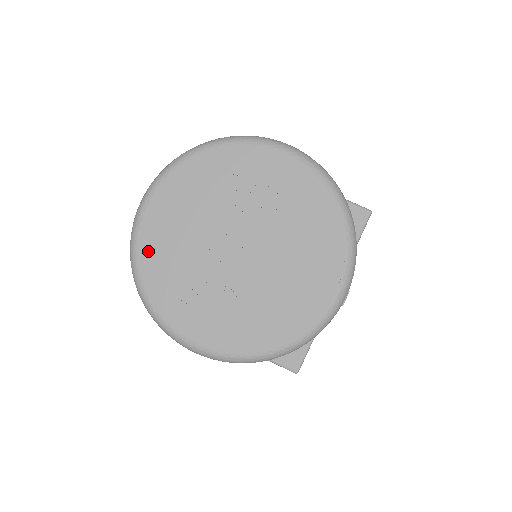
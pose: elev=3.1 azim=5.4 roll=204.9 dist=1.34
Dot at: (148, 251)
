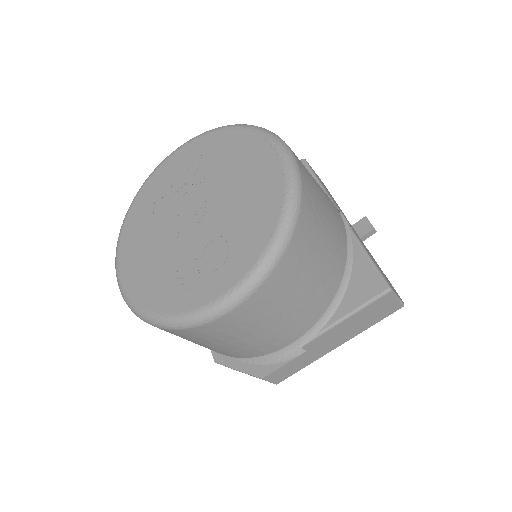
Dot at: (140, 292)
